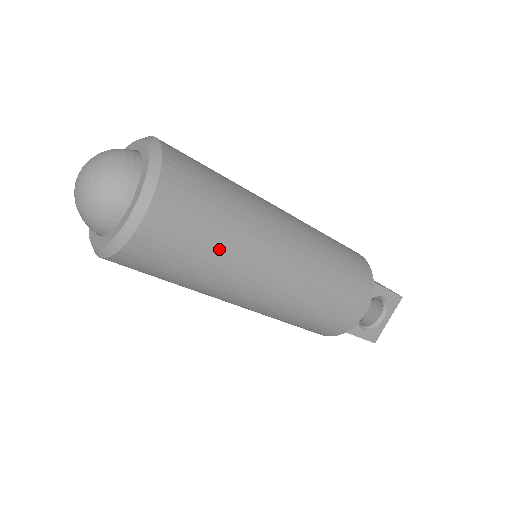
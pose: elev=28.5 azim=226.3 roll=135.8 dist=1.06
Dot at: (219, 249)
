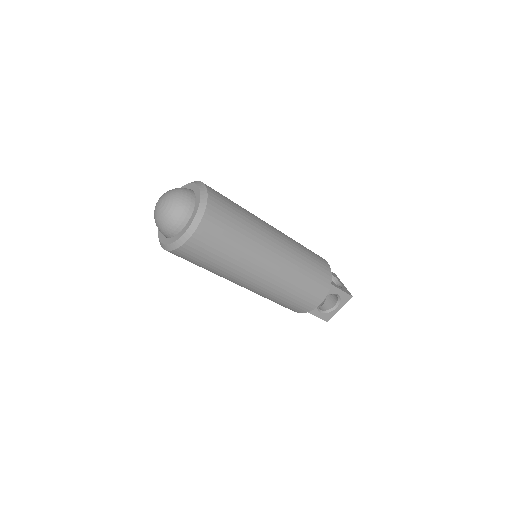
Dot at: (230, 257)
